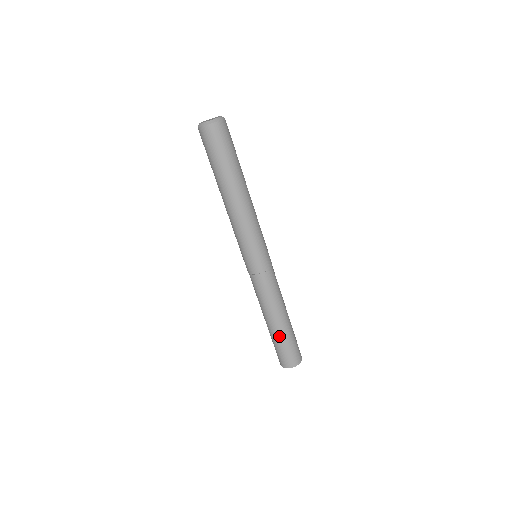
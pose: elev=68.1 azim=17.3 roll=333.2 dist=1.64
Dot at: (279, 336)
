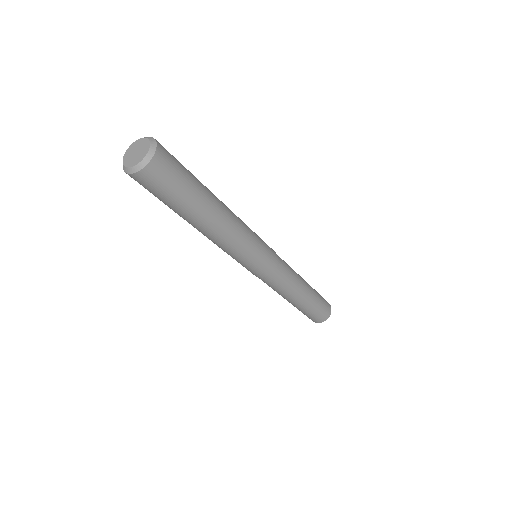
Dot at: (299, 308)
